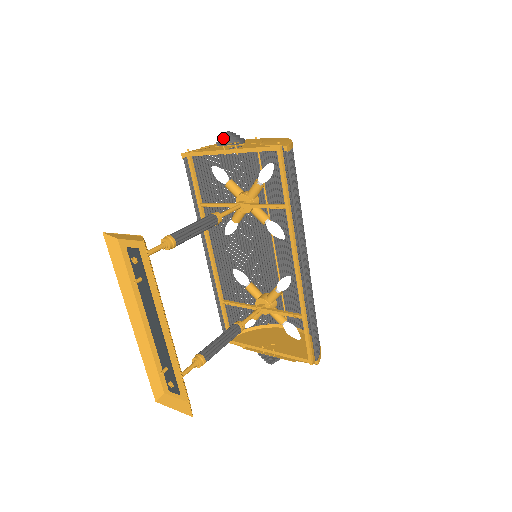
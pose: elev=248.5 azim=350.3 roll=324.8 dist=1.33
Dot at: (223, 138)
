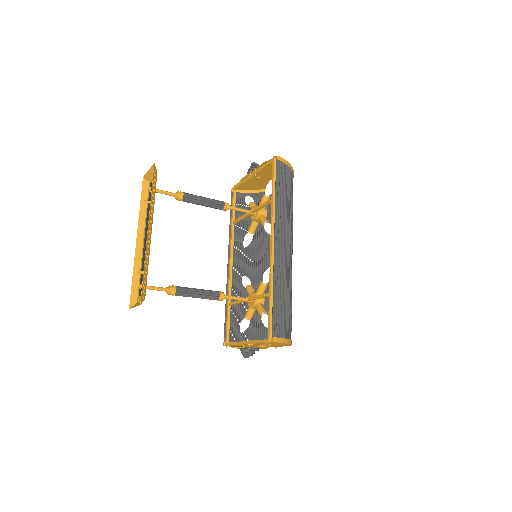
Dot at: (251, 168)
